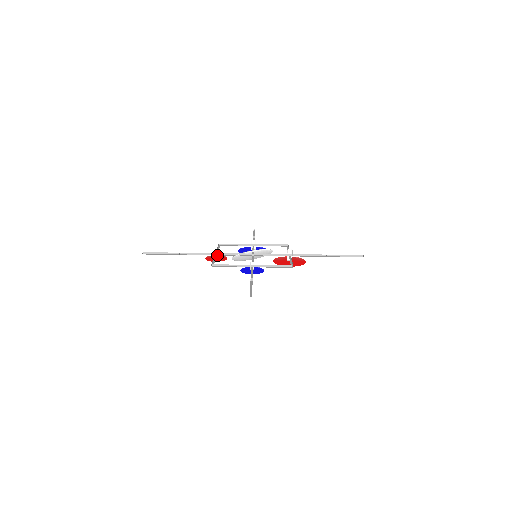
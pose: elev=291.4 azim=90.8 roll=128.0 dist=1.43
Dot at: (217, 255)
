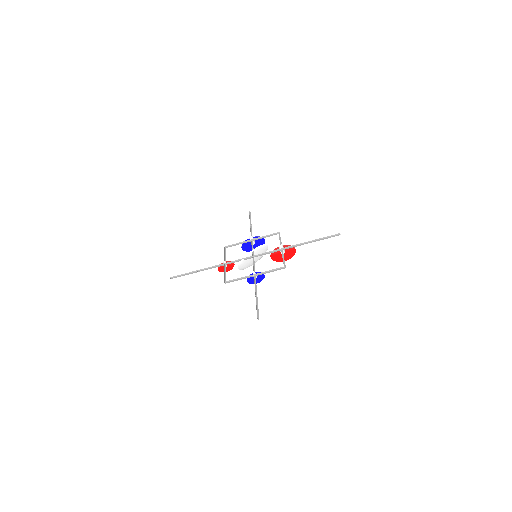
Dot at: (226, 264)
